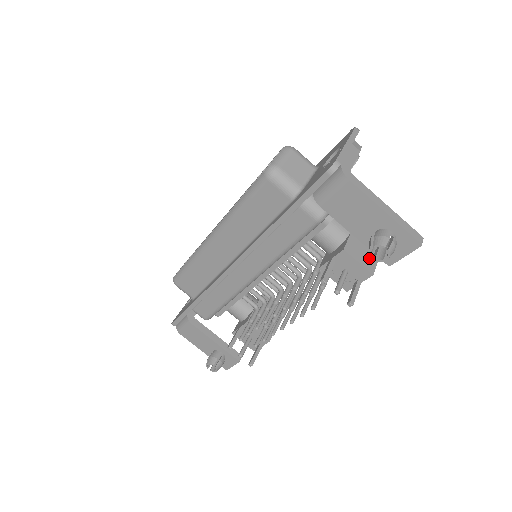
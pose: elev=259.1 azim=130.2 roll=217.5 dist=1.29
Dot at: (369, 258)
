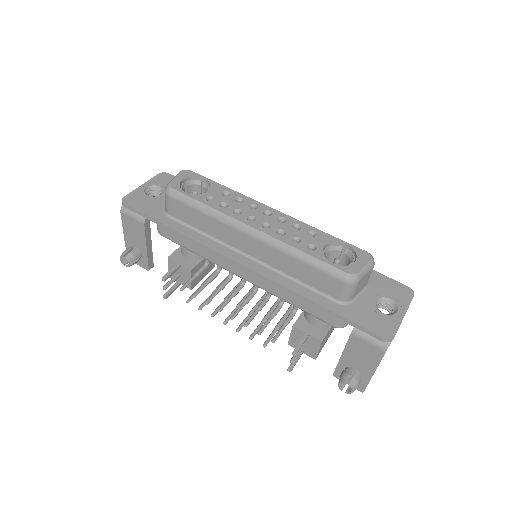
Dot at: occluded
